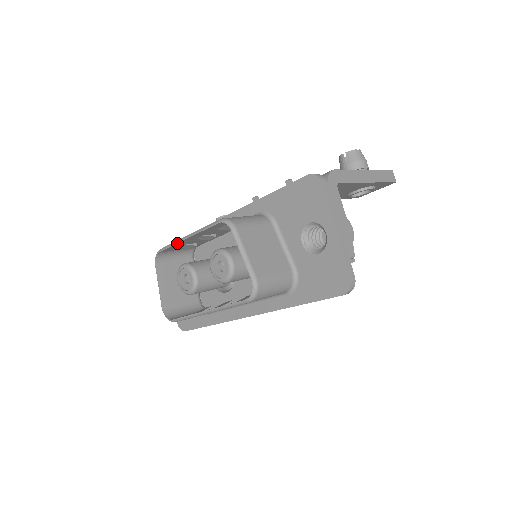
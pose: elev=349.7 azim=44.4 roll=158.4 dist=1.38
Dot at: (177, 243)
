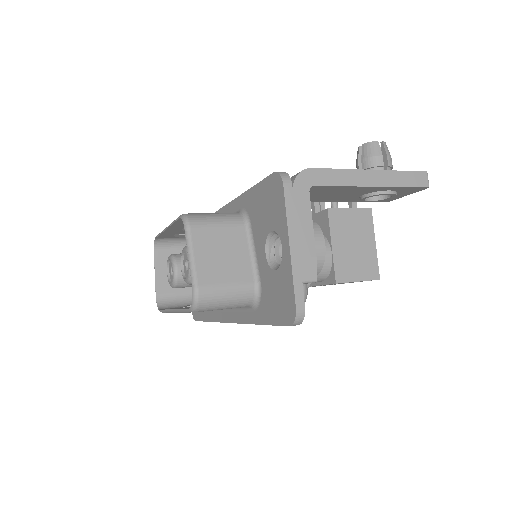
Dot at: (162, 232)
